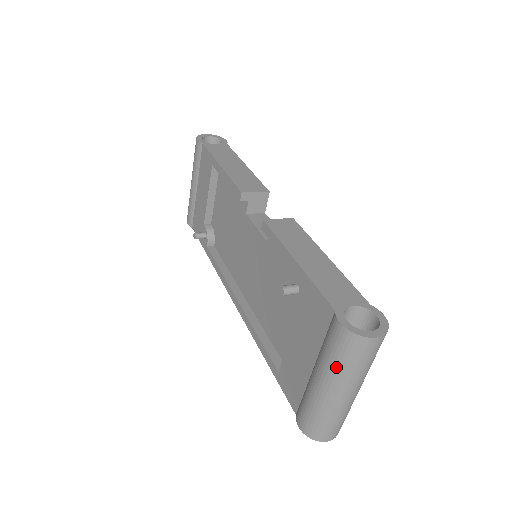
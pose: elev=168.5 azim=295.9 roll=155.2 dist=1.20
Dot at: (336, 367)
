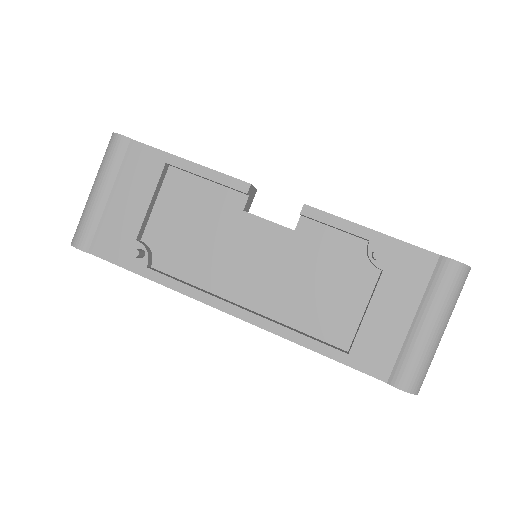
Dot at: (449, 303)
